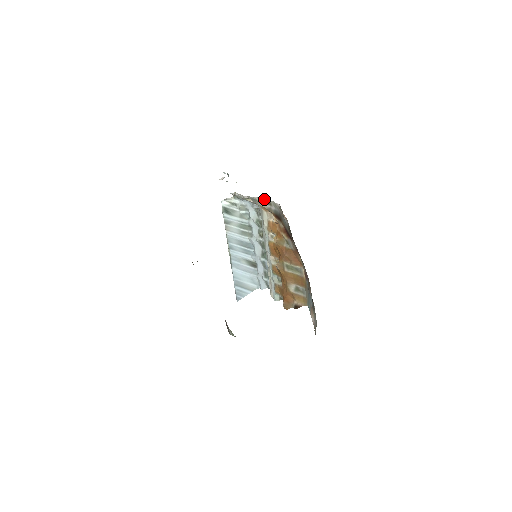
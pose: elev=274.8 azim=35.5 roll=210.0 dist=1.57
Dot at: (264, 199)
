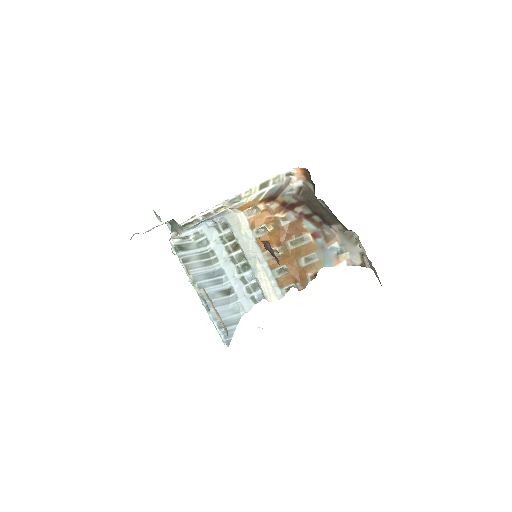
Dot at: (258, 184)
